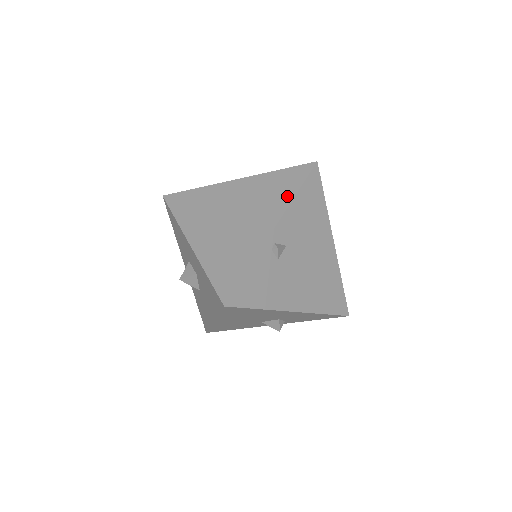
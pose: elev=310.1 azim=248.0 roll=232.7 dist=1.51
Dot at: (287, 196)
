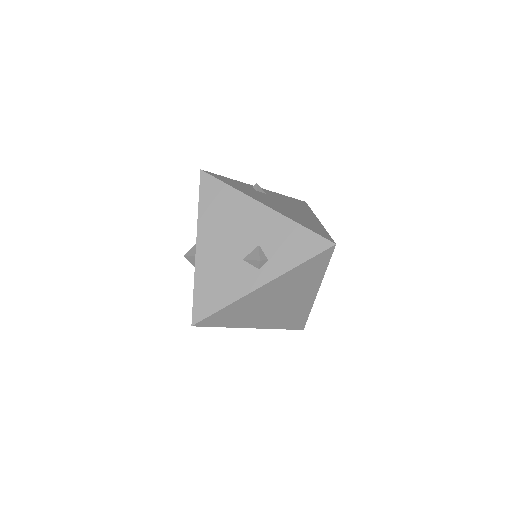
Dot at: occluded
